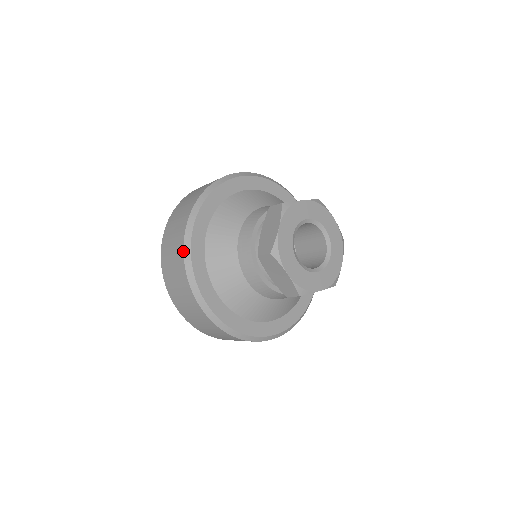
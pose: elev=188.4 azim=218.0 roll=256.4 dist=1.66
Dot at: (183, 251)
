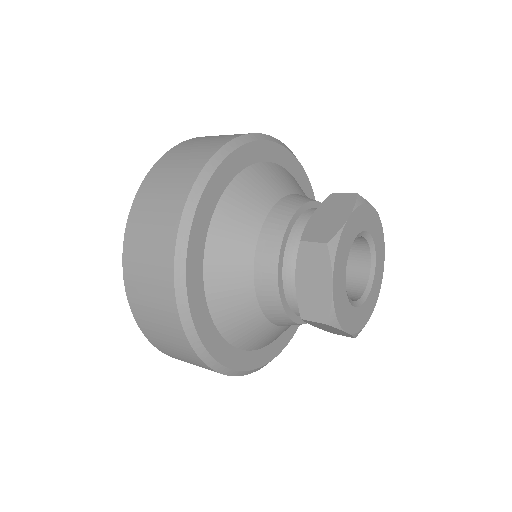
Dot at: (183, 331)
